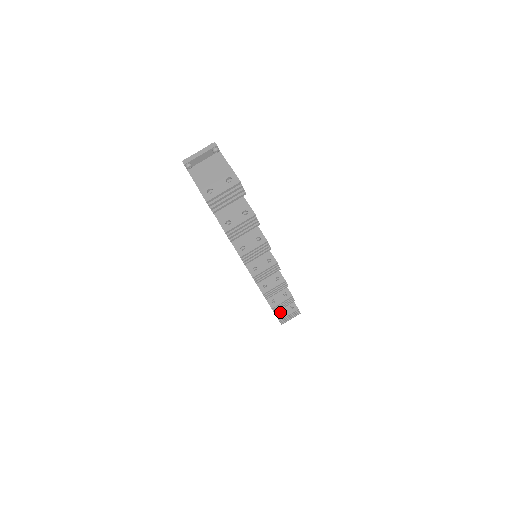
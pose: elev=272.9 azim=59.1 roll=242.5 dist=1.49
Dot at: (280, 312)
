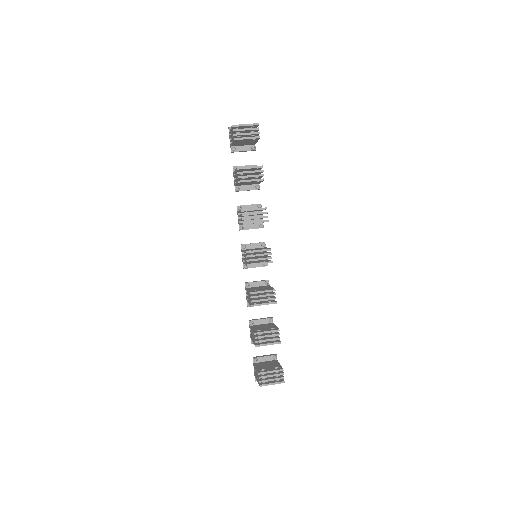
Dot at: (263, 369)
